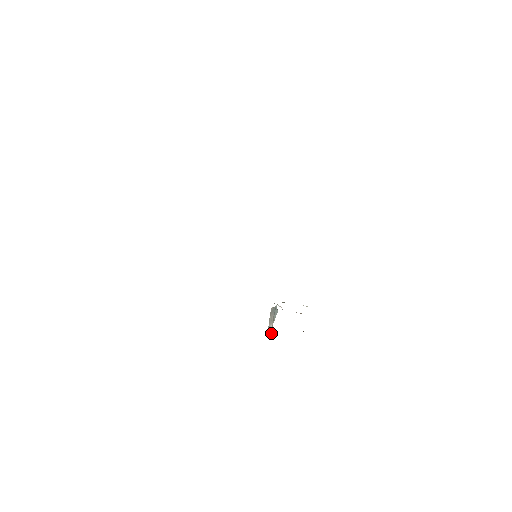
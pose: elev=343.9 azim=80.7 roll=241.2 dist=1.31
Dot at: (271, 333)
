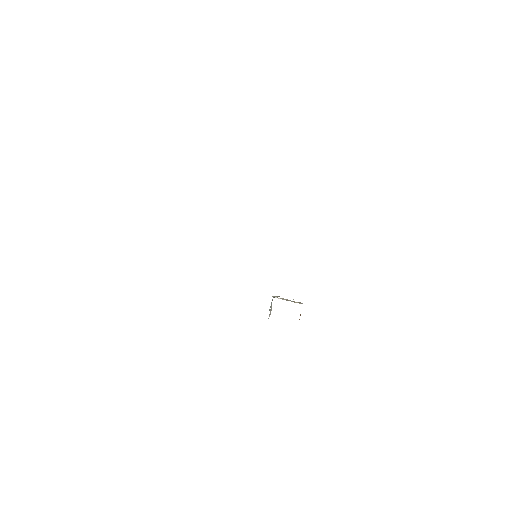
Dot at: occluded
